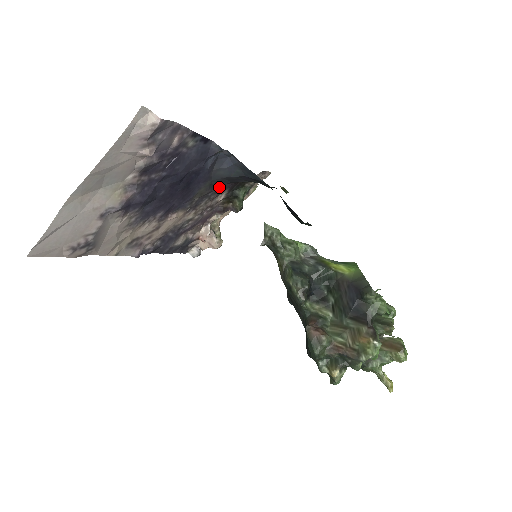
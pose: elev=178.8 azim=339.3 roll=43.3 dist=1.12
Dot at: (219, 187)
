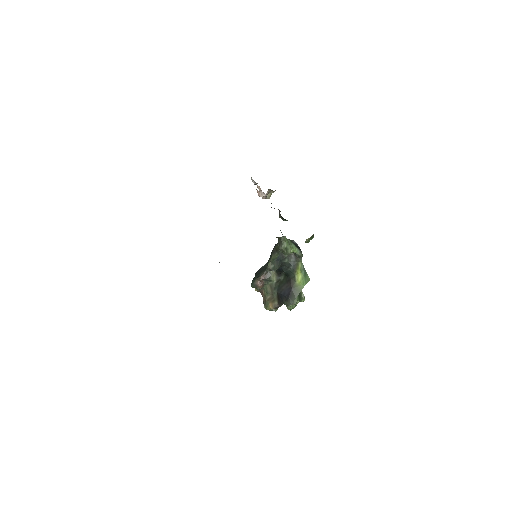
Dot at: occluded
